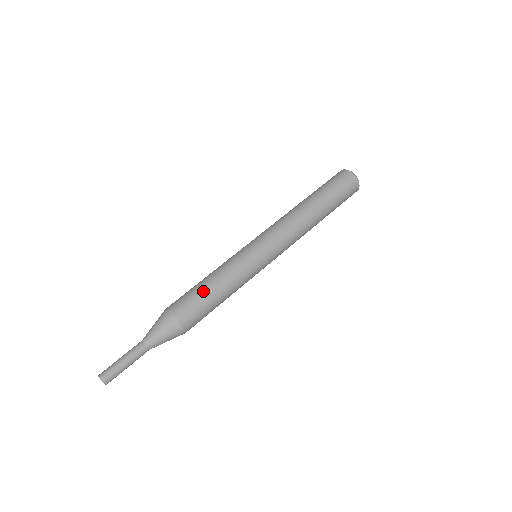
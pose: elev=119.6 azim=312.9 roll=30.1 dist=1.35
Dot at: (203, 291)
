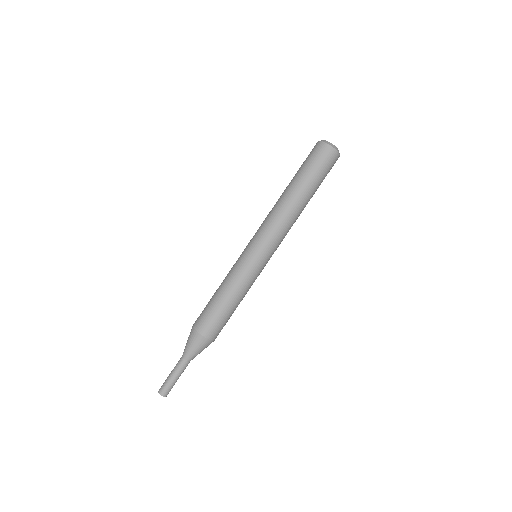
Dot at: (215, 304)
